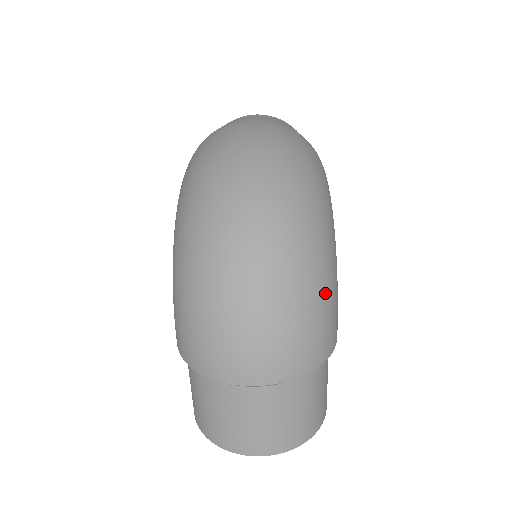
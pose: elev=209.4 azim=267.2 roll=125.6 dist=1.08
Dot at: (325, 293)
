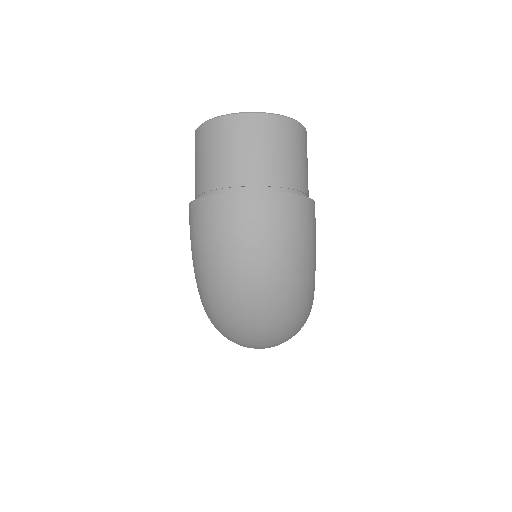
Dot at: (304, 320)
